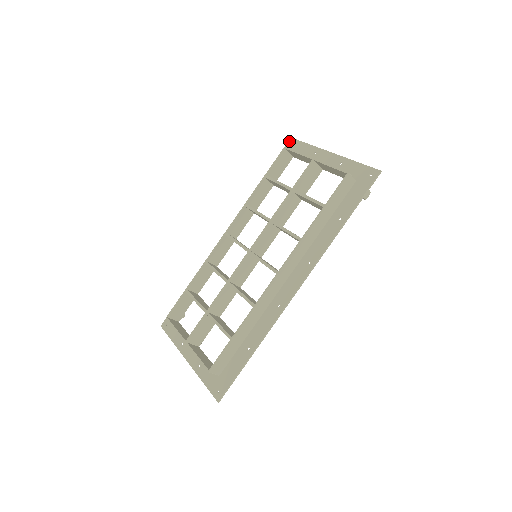
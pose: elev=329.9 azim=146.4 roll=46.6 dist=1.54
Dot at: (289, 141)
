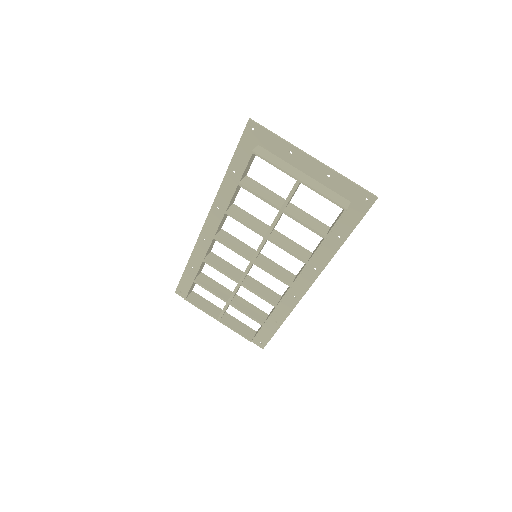
Dot at: (247, 124)
